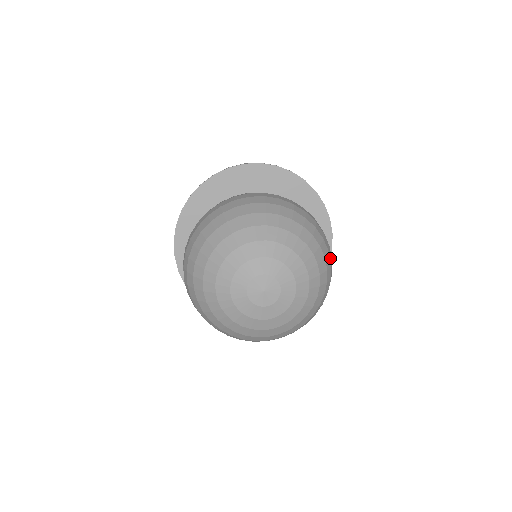
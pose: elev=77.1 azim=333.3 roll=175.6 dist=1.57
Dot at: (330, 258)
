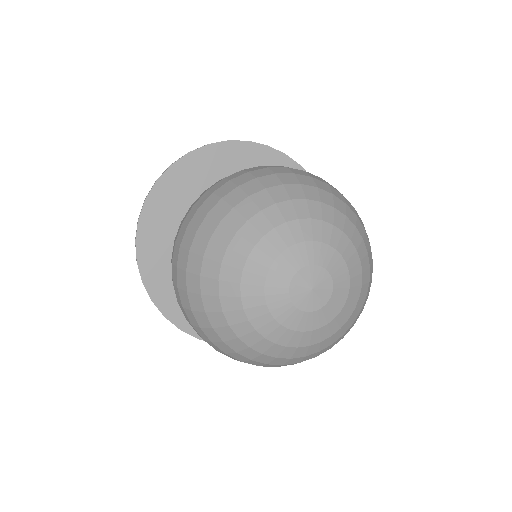
Dot at: (319, 180)
